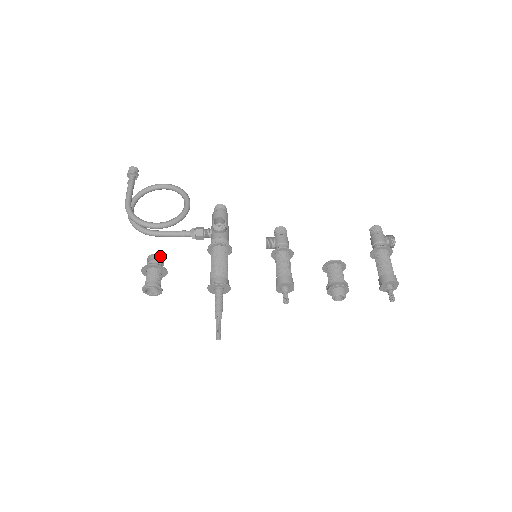
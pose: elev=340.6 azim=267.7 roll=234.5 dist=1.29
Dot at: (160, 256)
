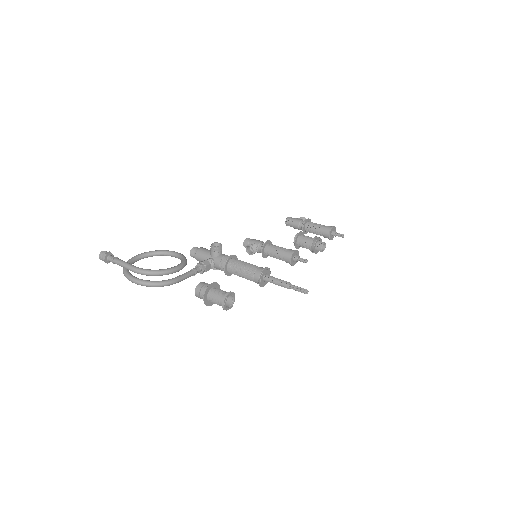
Dot at: occluded
